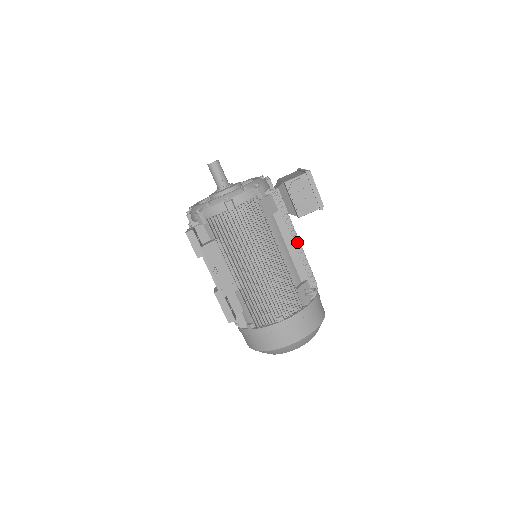
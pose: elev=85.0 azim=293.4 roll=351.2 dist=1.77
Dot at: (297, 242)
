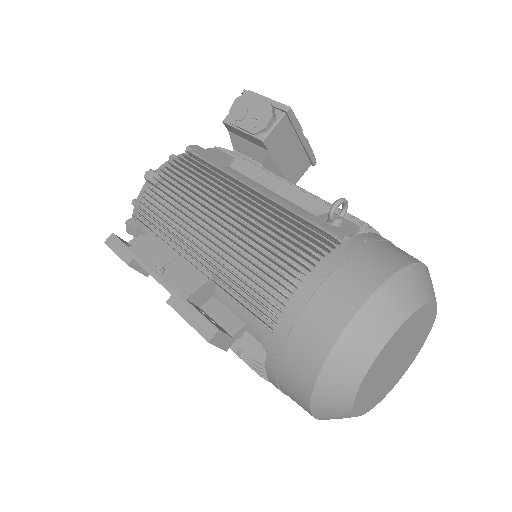
Dot at: occluded
